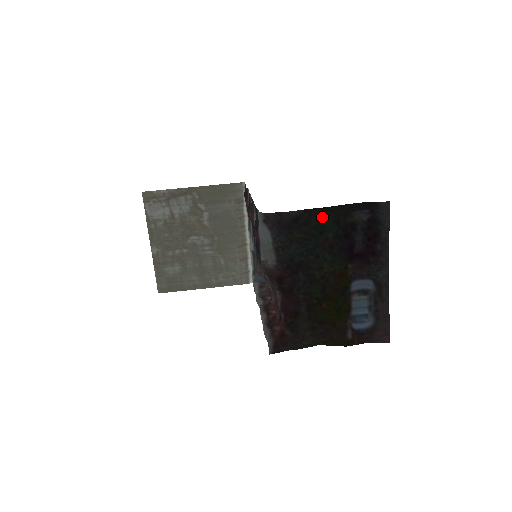
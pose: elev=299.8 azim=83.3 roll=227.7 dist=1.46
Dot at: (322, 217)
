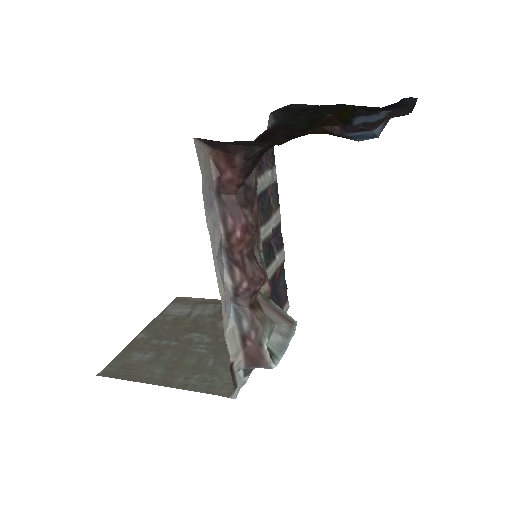
Dot at: (334, 110)
